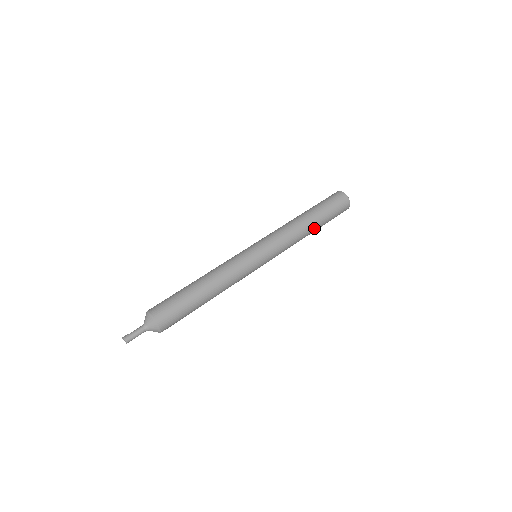
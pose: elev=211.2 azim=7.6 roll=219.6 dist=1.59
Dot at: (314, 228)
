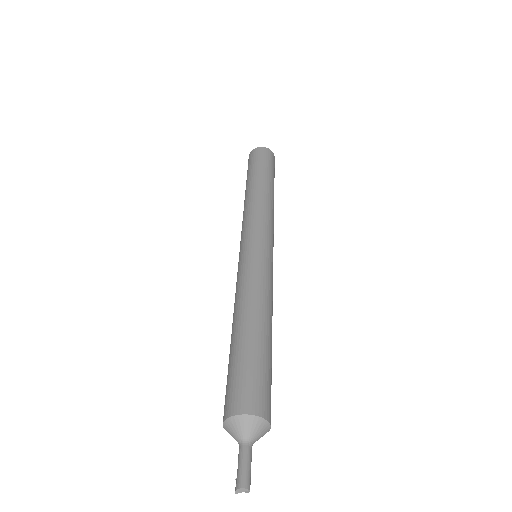
Dot at: (268, 186)
